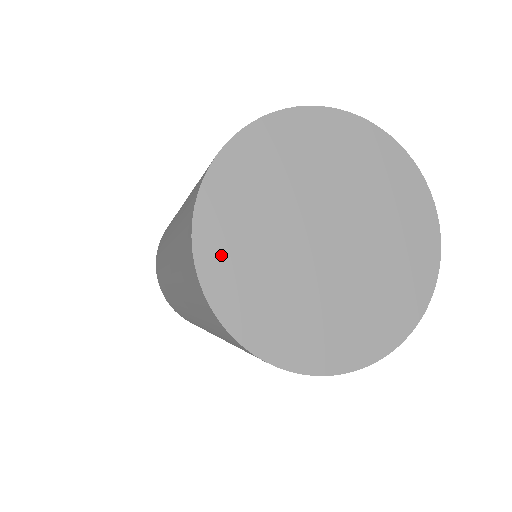
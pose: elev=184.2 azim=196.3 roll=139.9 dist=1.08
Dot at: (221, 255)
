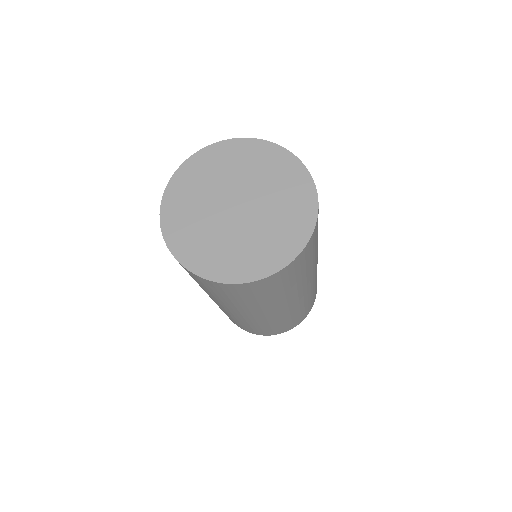
Dot at: (201, 260)
